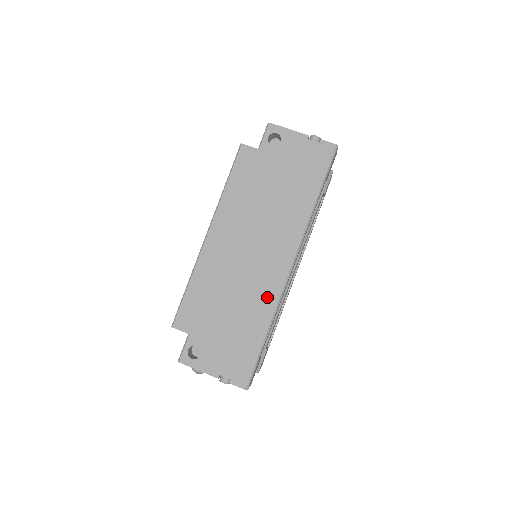
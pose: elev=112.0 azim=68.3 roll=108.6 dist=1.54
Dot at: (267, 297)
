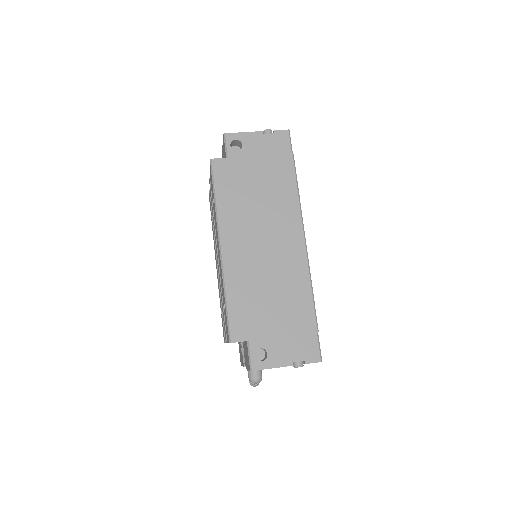
Dot at: (298, 275)
